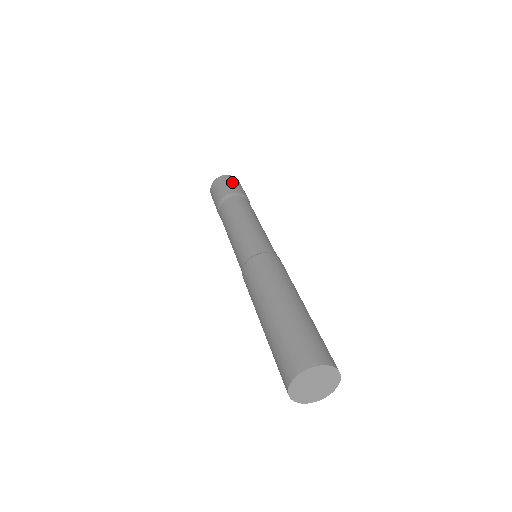
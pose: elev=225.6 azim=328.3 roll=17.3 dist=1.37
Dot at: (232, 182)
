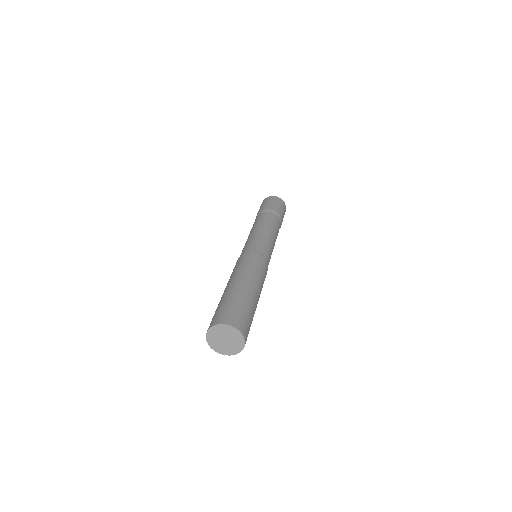
Dot at: (275, 202)
